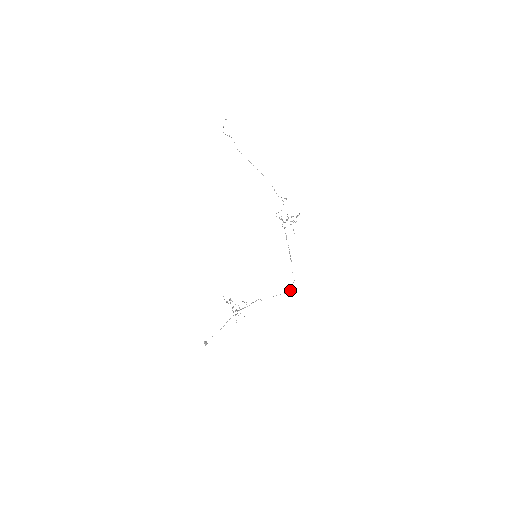
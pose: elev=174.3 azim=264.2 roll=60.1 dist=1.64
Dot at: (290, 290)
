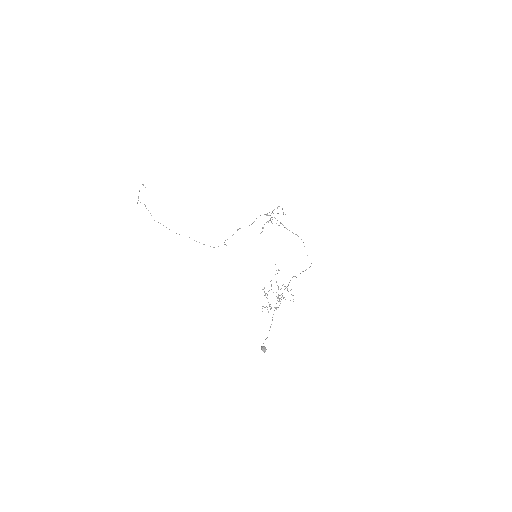
Dot at: occluded
